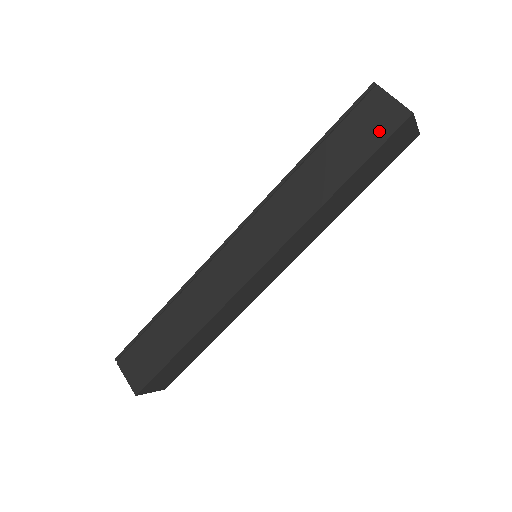
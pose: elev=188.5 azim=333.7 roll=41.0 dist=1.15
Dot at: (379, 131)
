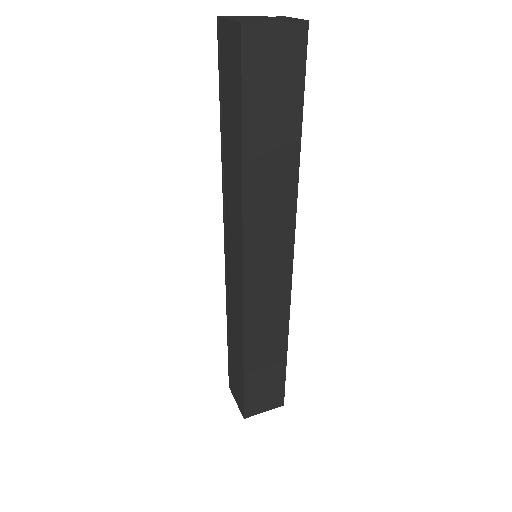
Dot at: (235, 68)
